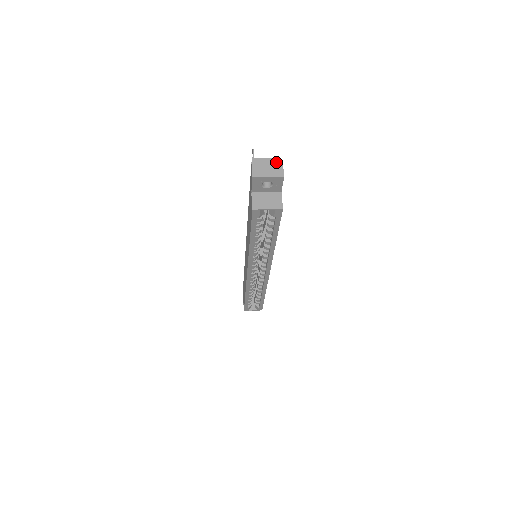
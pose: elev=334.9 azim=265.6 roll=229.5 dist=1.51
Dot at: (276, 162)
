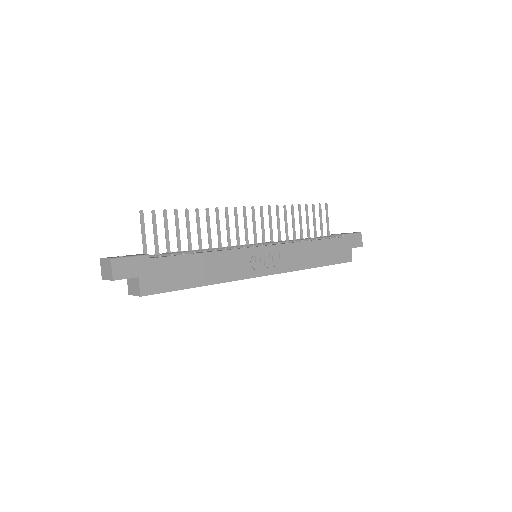
Dot at: (108, 263)
